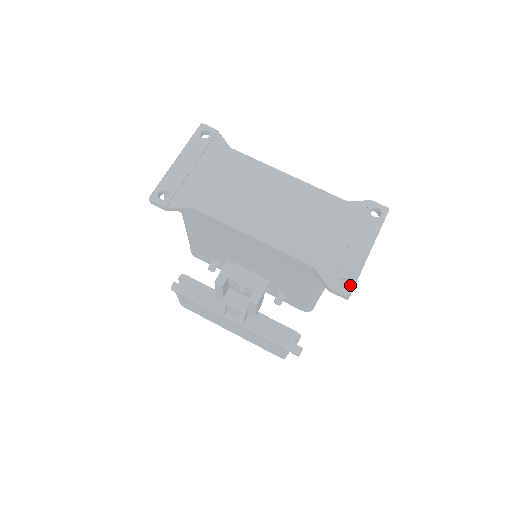
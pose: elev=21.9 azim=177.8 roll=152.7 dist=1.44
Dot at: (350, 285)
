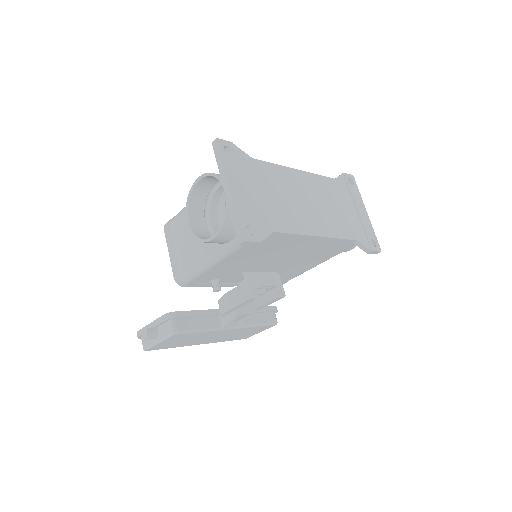
Dot at: (377, 242)
